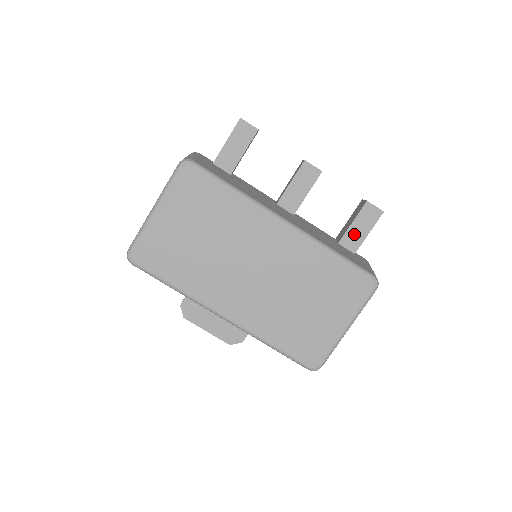
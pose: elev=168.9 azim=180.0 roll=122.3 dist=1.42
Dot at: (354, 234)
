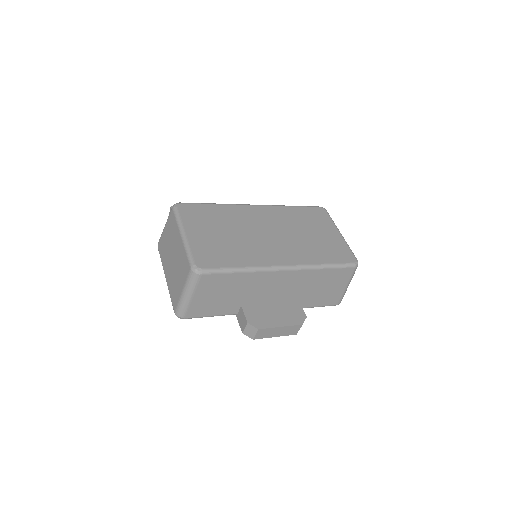
Dot at: occluded
